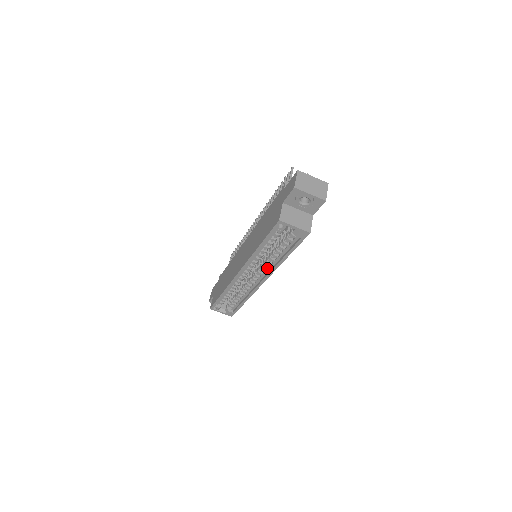
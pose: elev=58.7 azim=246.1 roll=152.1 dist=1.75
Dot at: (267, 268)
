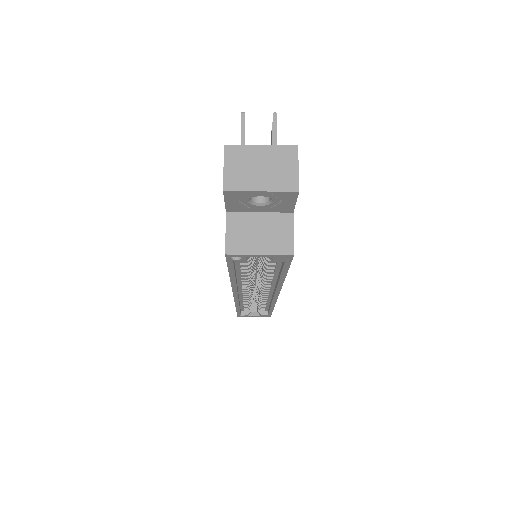
Dot at: (269, 284)
